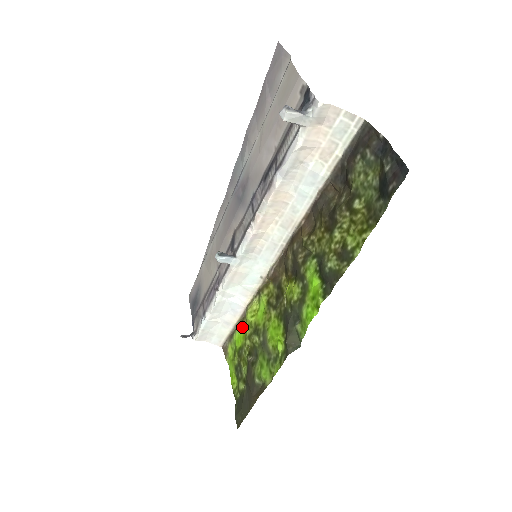
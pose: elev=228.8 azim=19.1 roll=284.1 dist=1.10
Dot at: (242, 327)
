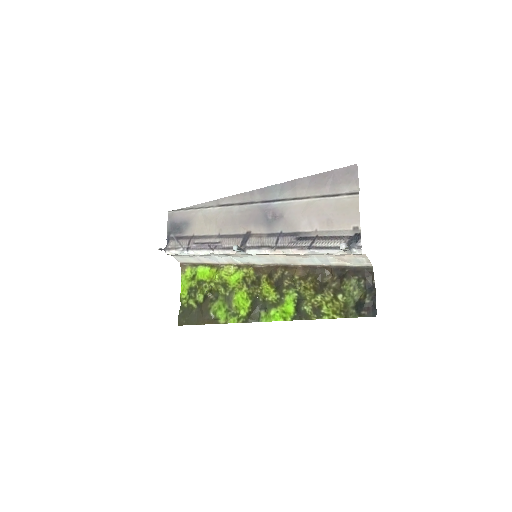
Dot at: (211, 271)
